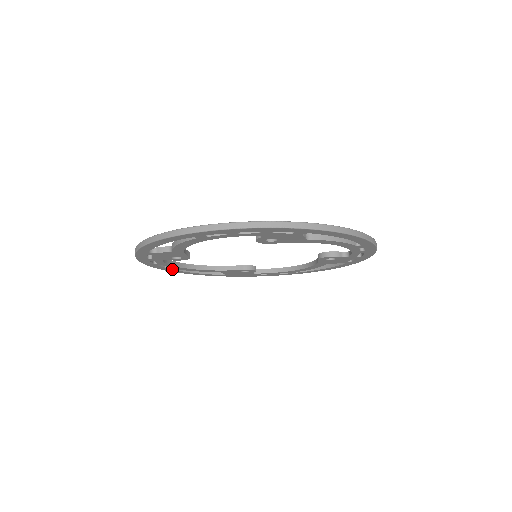
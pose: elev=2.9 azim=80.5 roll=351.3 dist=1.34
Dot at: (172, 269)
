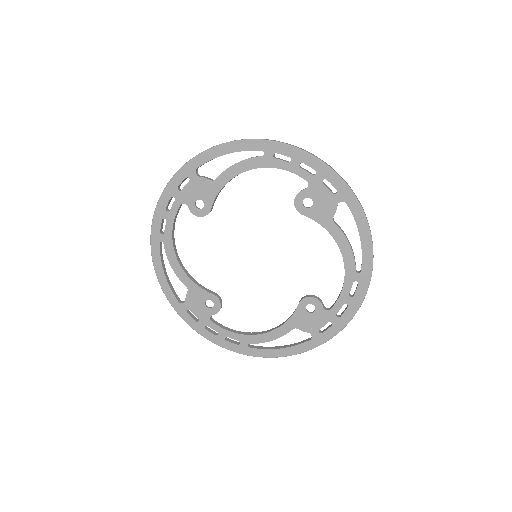
Dot at: (250, 348)
